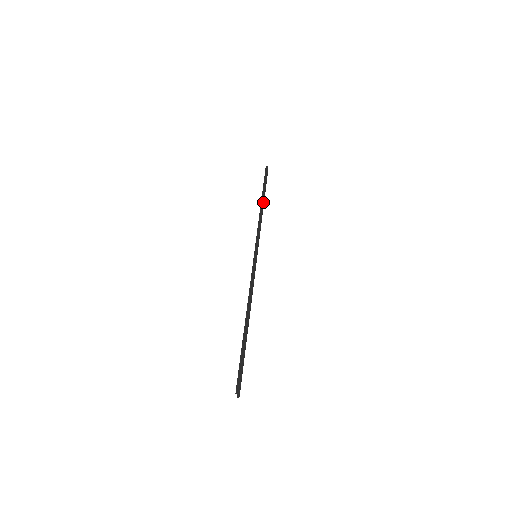
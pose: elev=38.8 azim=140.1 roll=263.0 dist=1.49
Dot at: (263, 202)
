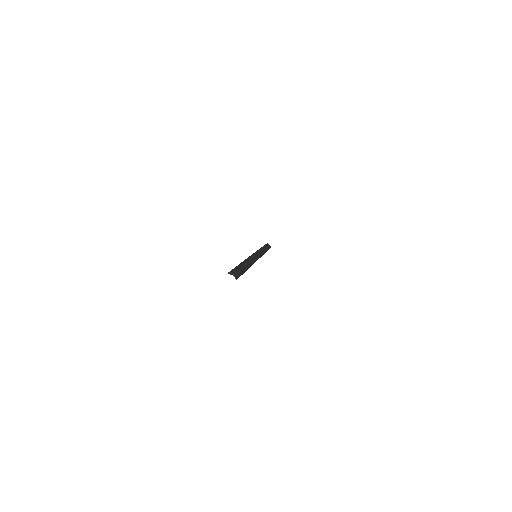
Dot at: (262, 248)
